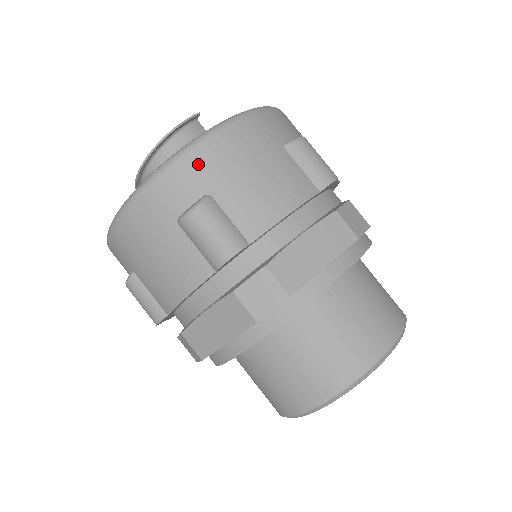
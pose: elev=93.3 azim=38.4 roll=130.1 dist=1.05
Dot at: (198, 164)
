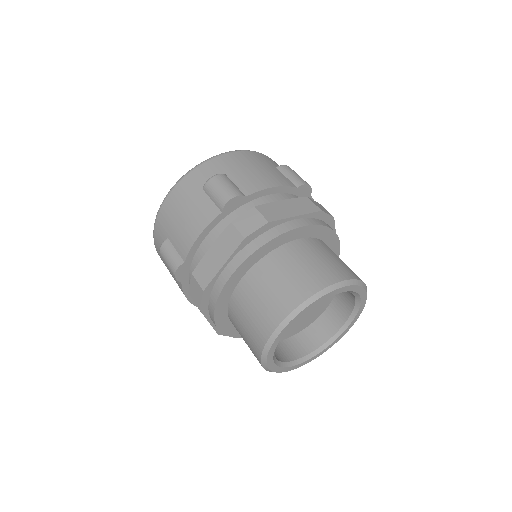
Dot at: (221, 161)
